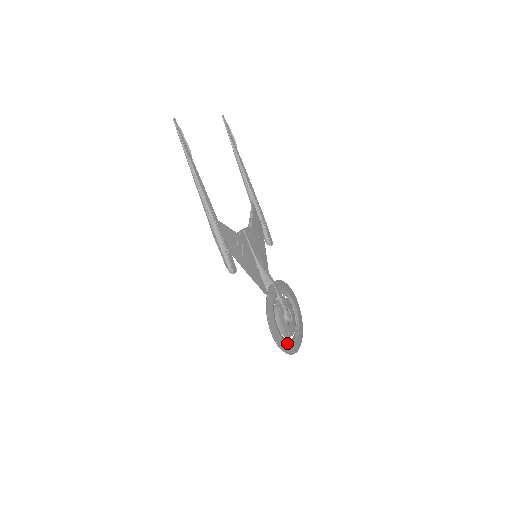
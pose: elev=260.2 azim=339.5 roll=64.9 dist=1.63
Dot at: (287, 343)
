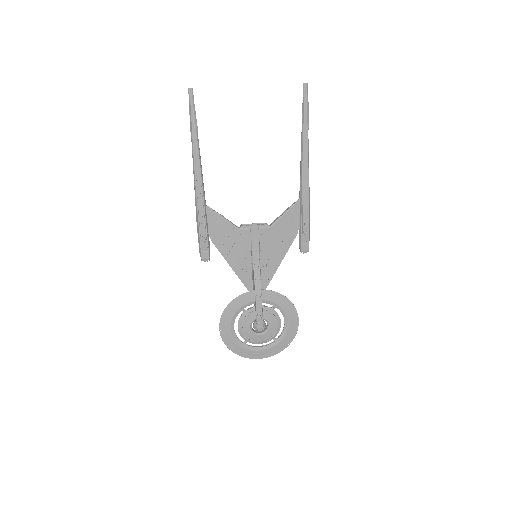
Dot at: (241, 346)
